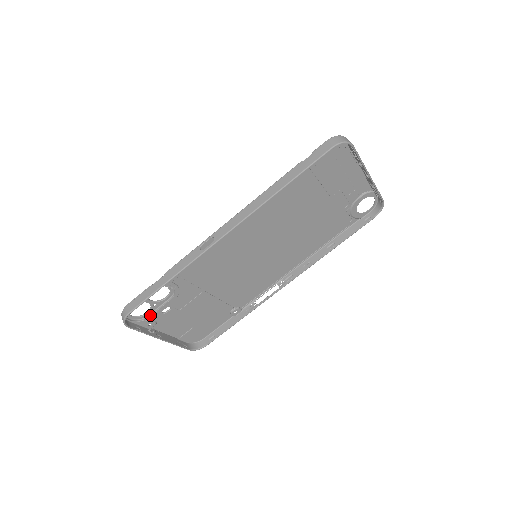
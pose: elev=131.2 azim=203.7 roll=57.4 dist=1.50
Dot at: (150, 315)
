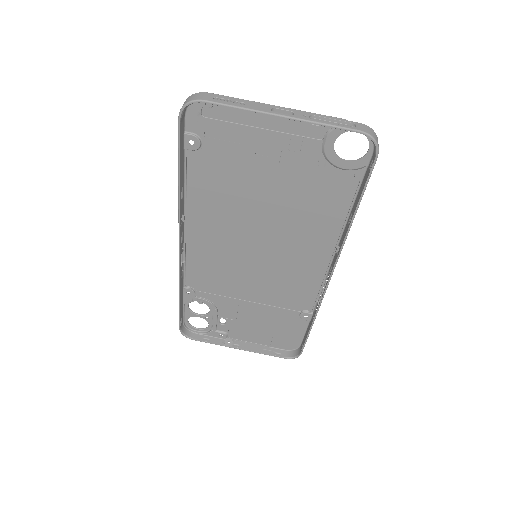
Dot at: (211, 327)
